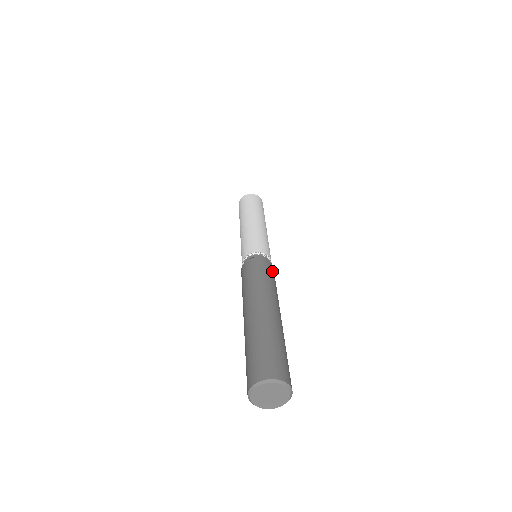
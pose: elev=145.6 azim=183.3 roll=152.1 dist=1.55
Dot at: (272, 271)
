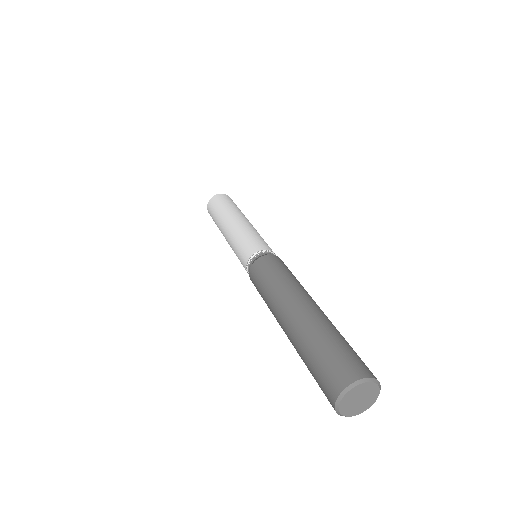
Dot at: (273, 263)
